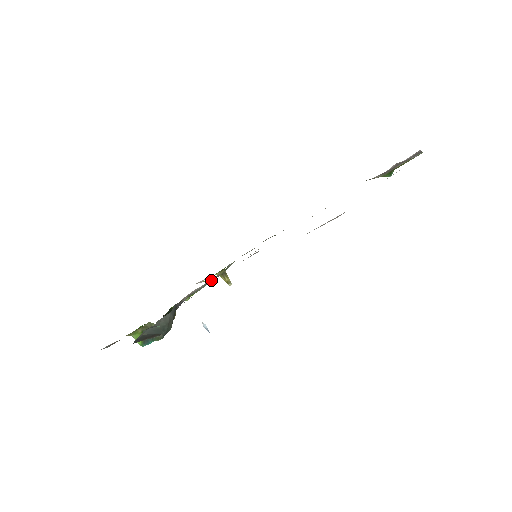
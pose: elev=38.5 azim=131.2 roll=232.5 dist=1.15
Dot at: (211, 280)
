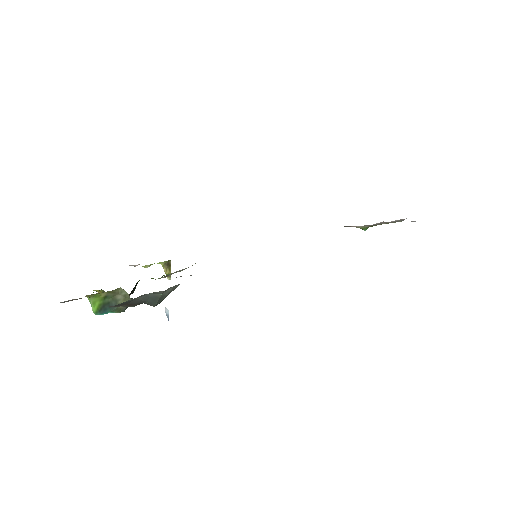
Dot at: (192, 265)
